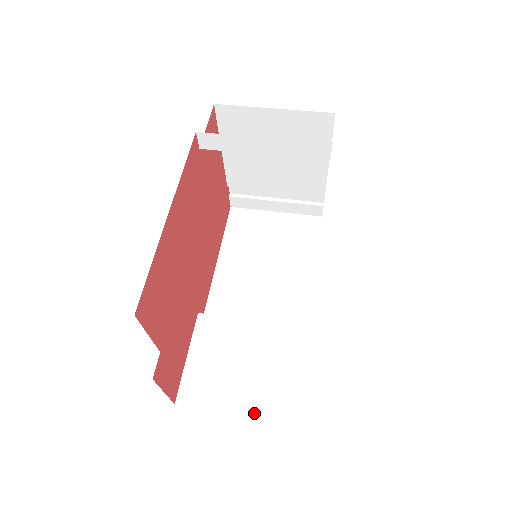
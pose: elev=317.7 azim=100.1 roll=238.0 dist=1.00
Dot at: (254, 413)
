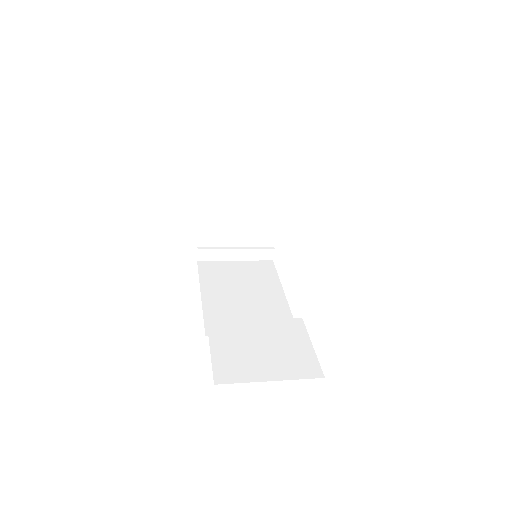
Dot at: (286, 377)
